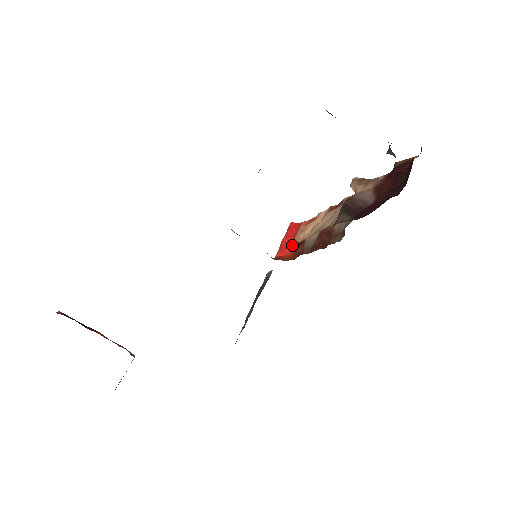
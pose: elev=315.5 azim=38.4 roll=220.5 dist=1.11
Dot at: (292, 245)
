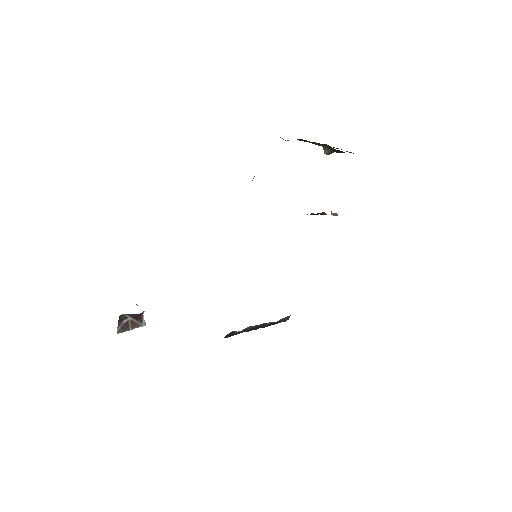
Dot at: occluded
